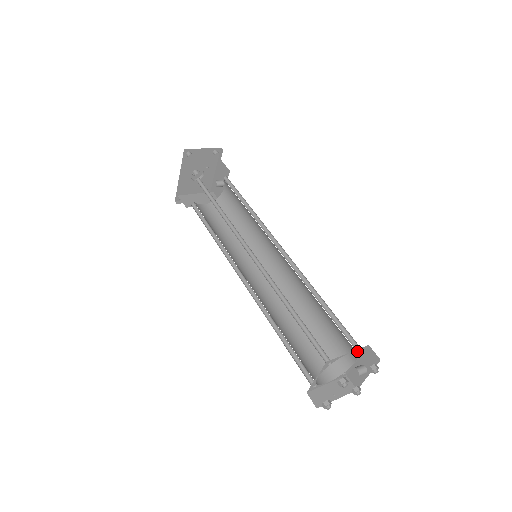
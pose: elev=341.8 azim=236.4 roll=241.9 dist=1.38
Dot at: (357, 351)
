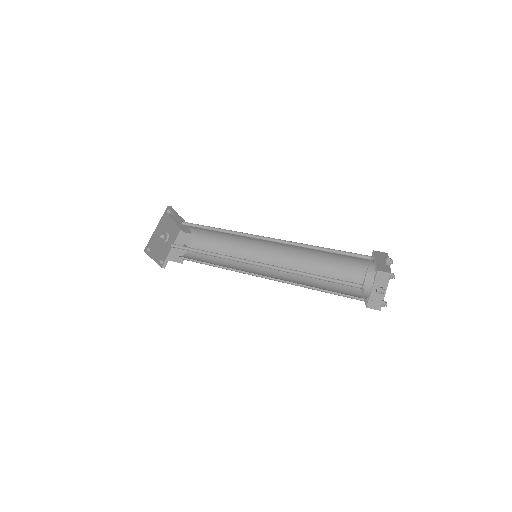
Dot at: (375, 269)
